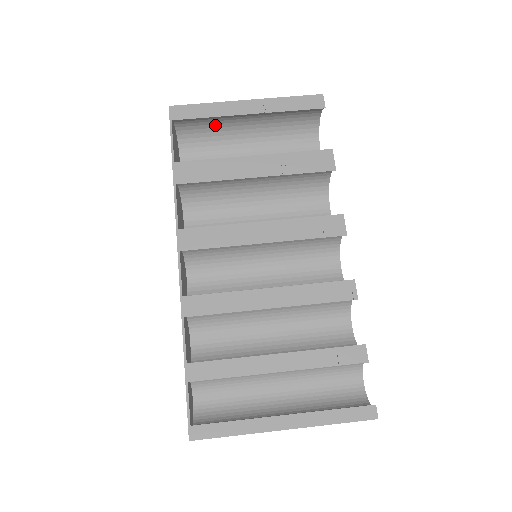
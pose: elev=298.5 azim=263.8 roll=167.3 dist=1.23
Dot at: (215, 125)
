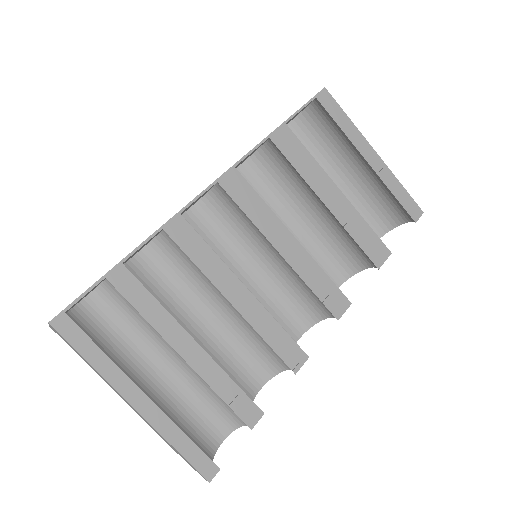
Dot at: (333, 140)
